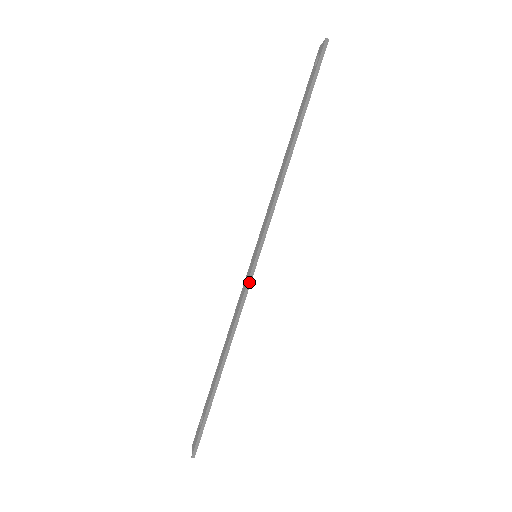
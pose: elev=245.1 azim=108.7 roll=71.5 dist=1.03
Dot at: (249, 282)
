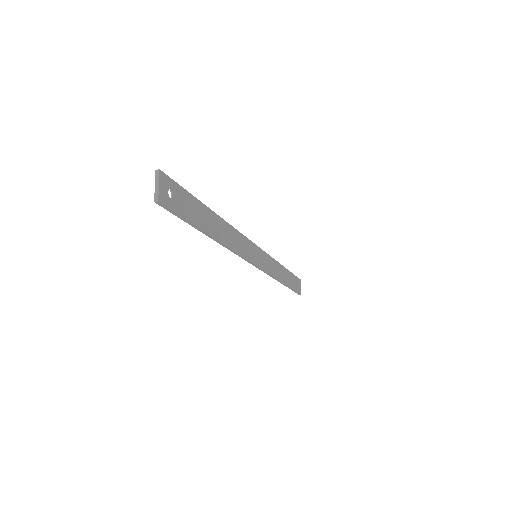
Dot at: (263, 271)
